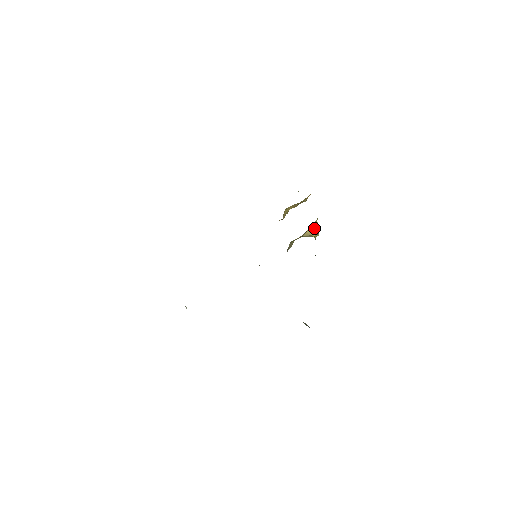
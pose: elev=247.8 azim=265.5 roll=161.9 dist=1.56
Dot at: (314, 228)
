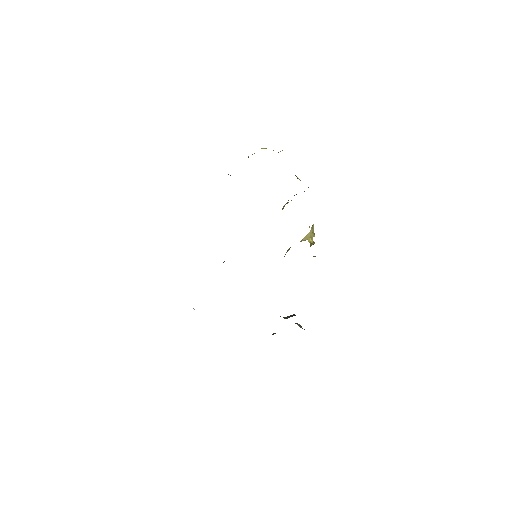
Dot at: (310, 234)
